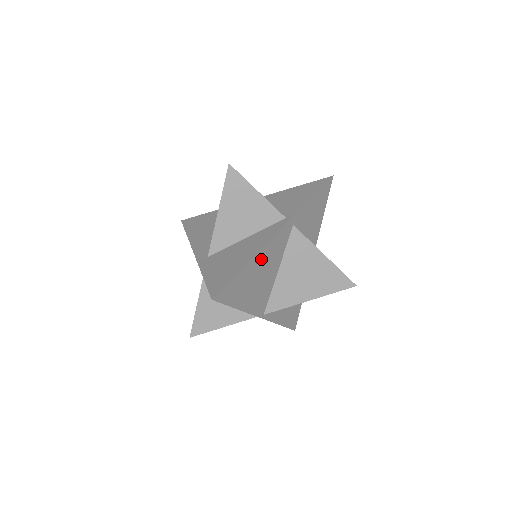
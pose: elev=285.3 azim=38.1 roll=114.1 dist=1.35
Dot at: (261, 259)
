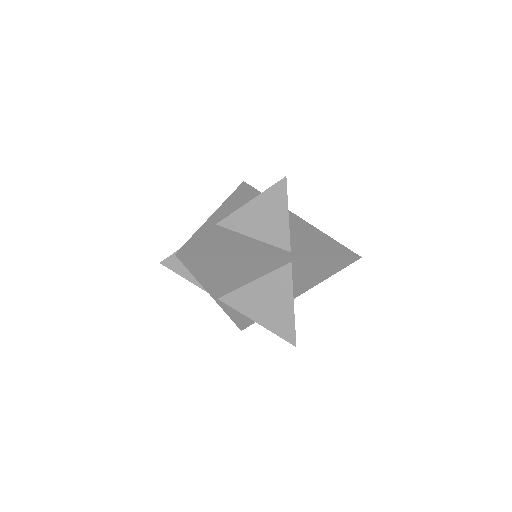
Dot at: (241, 262)
